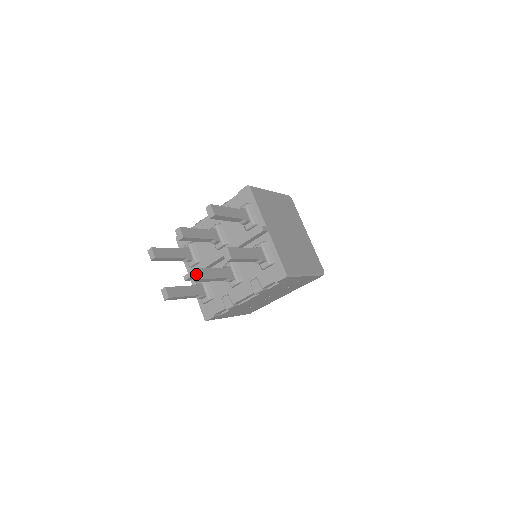
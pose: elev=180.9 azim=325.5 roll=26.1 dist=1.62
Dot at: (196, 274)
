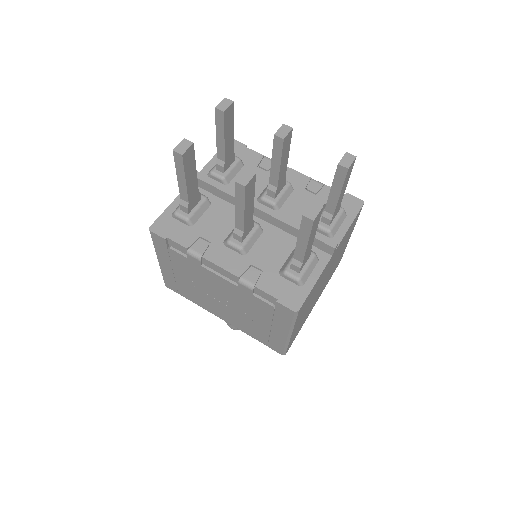
Dot at: (250, 179)
